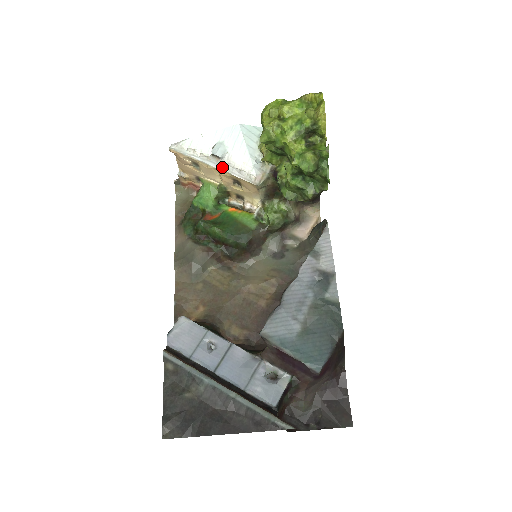
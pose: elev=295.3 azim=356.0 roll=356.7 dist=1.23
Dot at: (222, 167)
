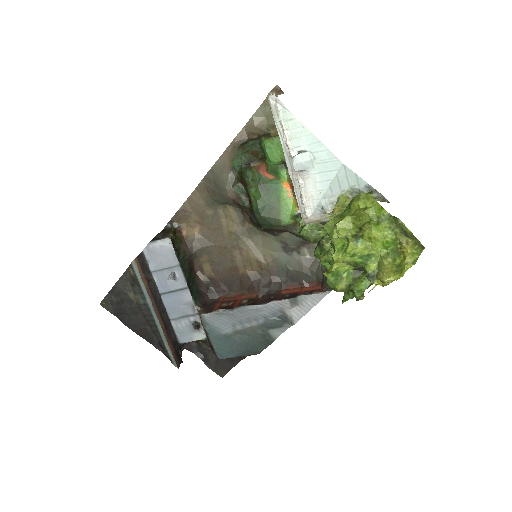
Dot at: (292, 175)
